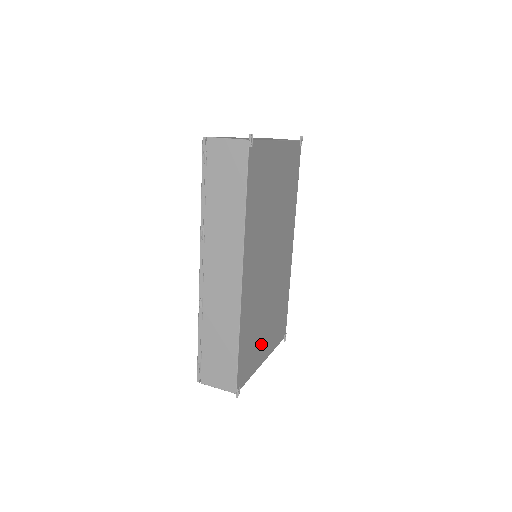
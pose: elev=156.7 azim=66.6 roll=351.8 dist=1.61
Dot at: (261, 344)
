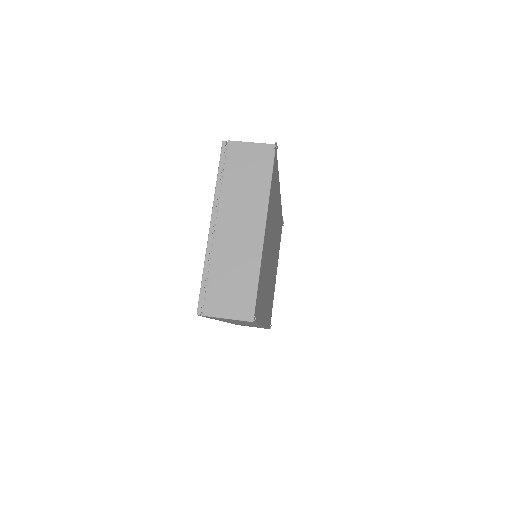
Dot at: (274, 281)
